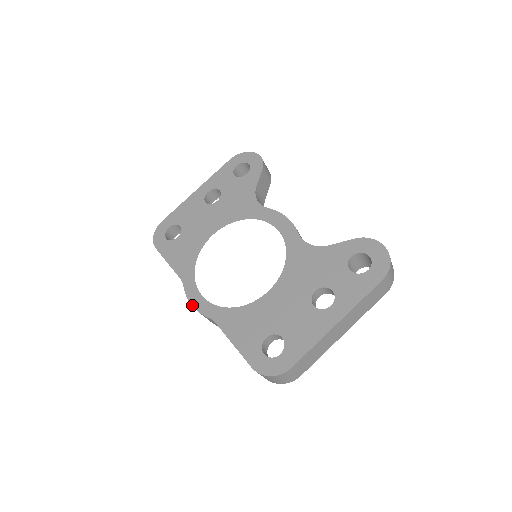
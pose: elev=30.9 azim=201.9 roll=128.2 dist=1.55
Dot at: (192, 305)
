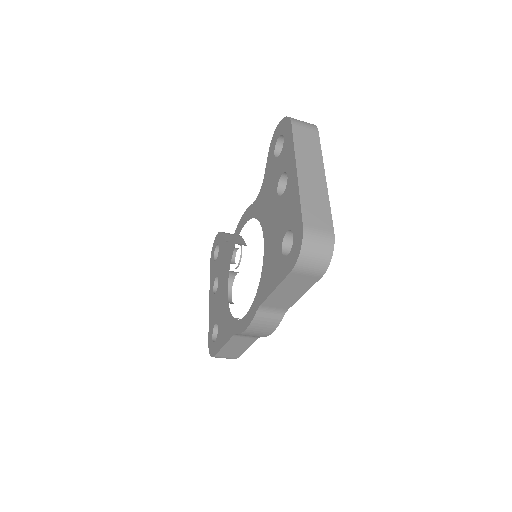
Dot at: (245, 329)
